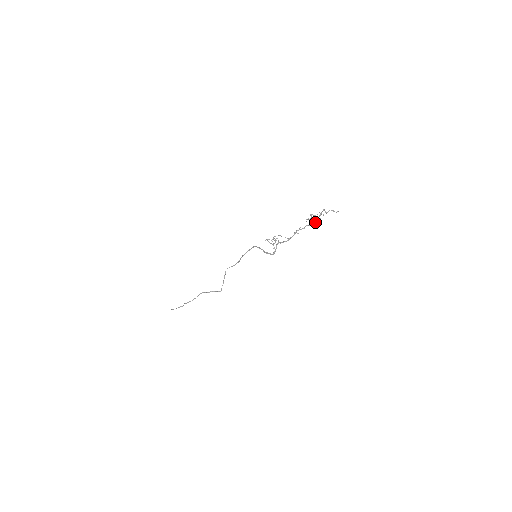
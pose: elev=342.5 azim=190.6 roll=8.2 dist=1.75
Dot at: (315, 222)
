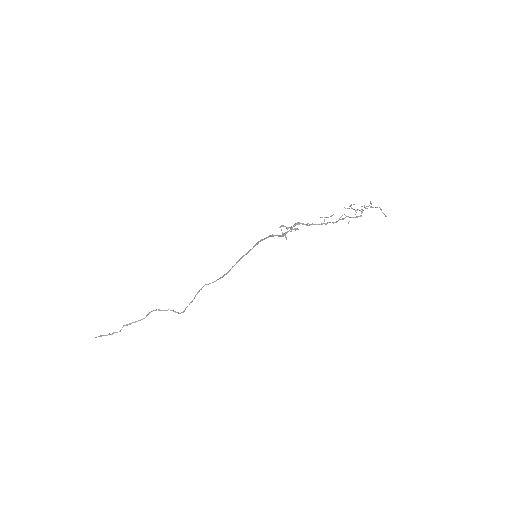
Dot at: occluded
